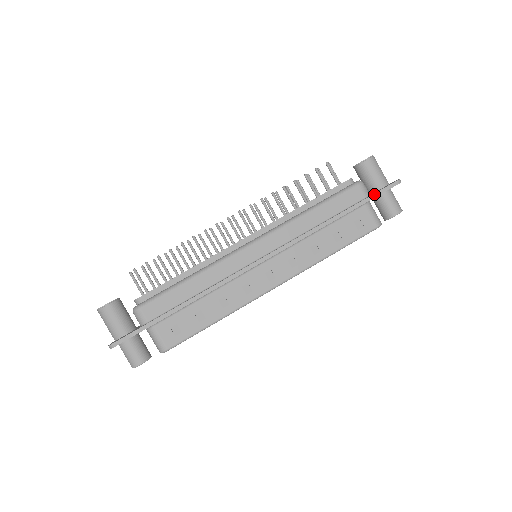
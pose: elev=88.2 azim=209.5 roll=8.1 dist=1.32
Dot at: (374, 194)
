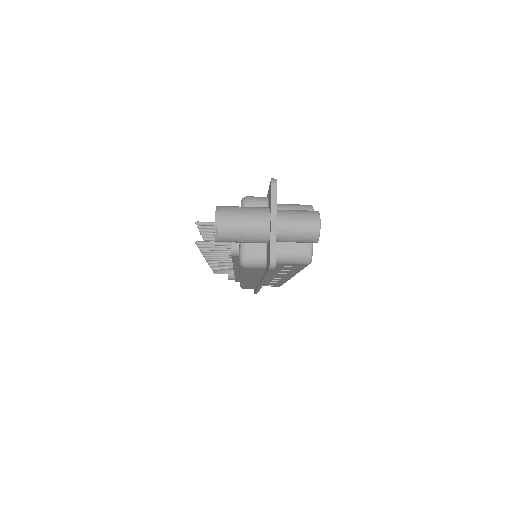
Dot at: (267, 273)
